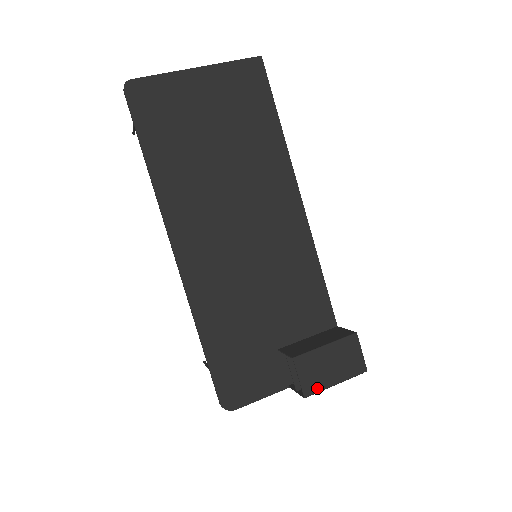
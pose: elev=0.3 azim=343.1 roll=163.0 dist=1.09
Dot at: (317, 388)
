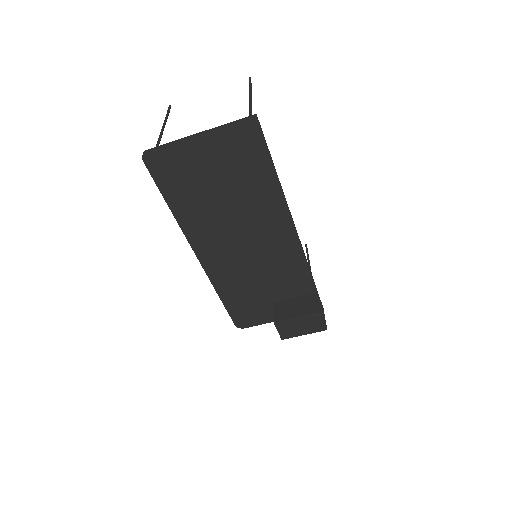
Dot at: (290, 336)
